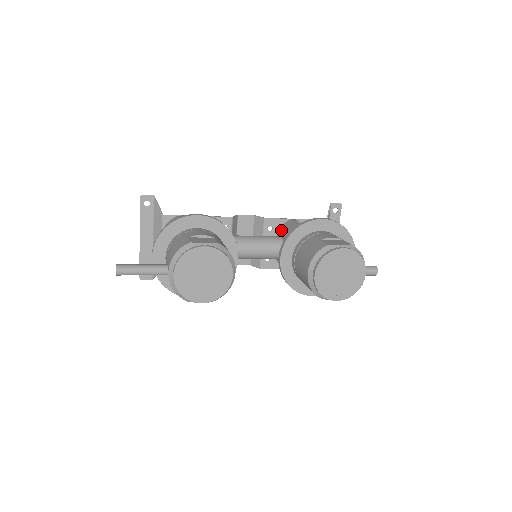
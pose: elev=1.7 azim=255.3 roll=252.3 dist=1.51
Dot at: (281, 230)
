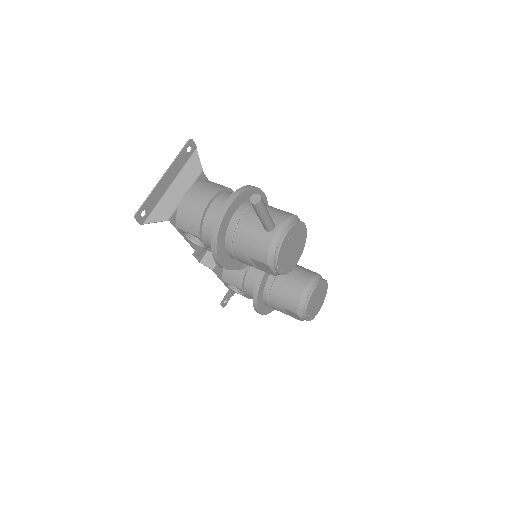
Dot at: occluded
